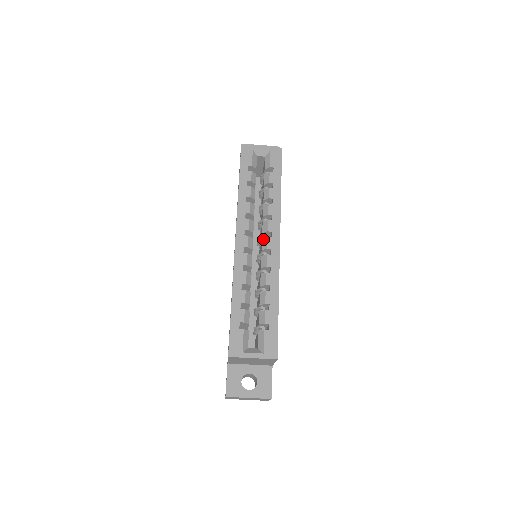
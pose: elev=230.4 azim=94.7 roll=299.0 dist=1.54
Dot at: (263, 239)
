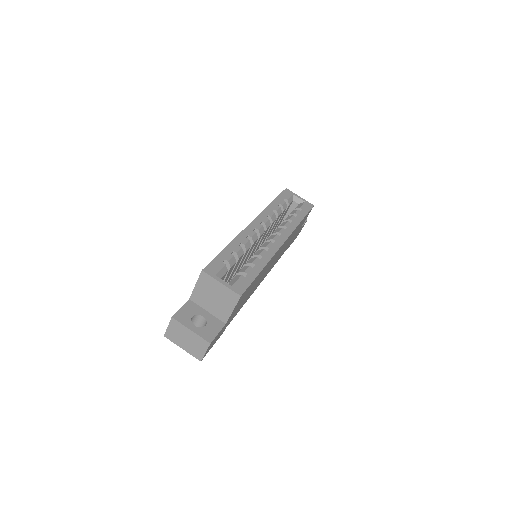
Dot at: (272, 235)
